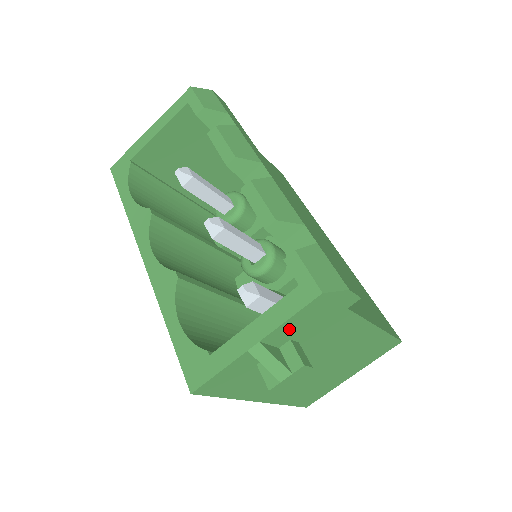
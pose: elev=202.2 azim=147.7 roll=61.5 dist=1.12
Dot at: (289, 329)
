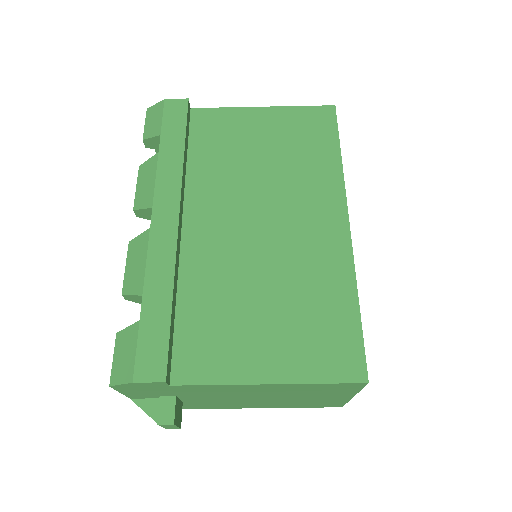
Dot at: (140, 394)
